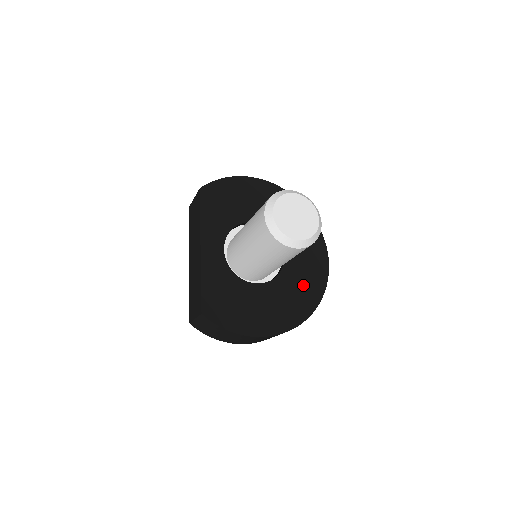
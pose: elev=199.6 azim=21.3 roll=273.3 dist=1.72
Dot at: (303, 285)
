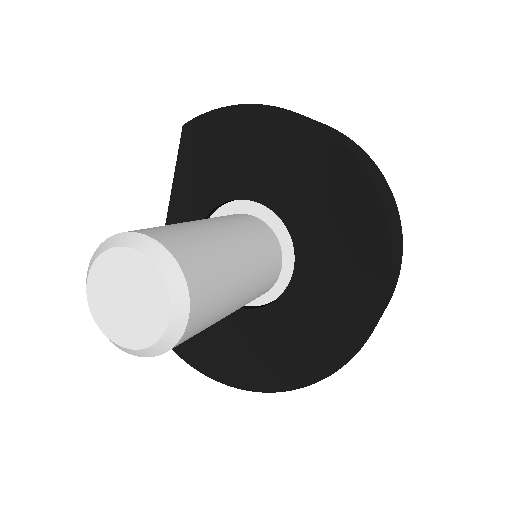
Dot at: (309, 336)
